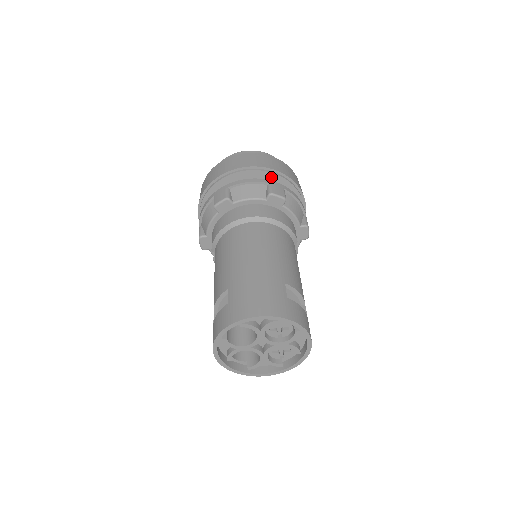
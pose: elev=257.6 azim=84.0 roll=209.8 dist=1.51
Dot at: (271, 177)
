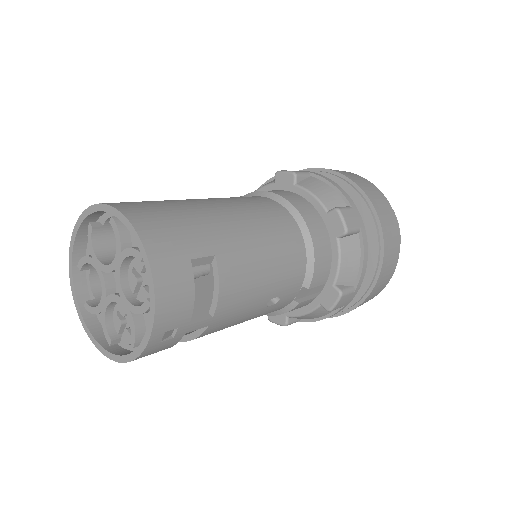
Dot at: (365, 215)
